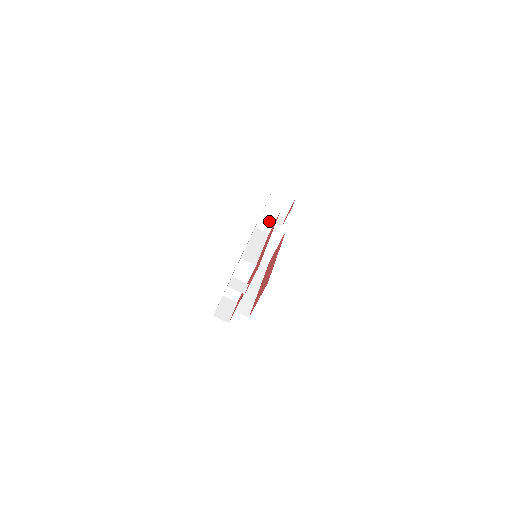
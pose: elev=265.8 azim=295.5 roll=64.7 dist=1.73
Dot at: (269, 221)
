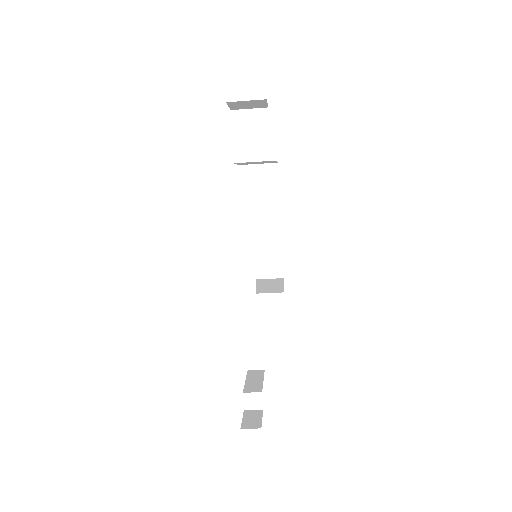
Dot at: occluded
